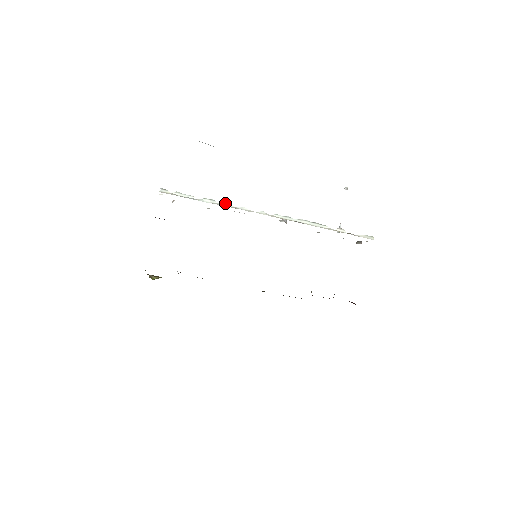
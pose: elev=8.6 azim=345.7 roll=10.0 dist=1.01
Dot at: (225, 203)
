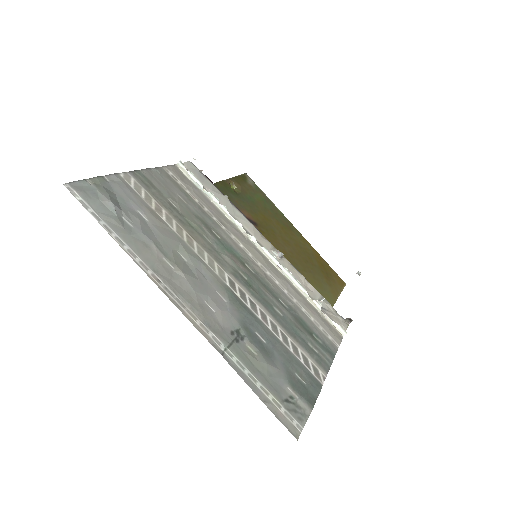
Dot at: (226, 208)
